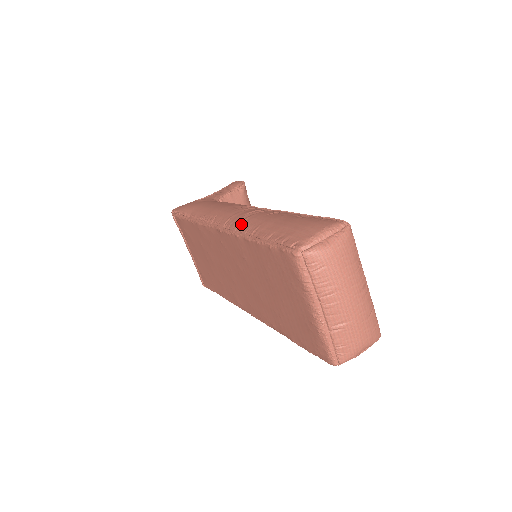
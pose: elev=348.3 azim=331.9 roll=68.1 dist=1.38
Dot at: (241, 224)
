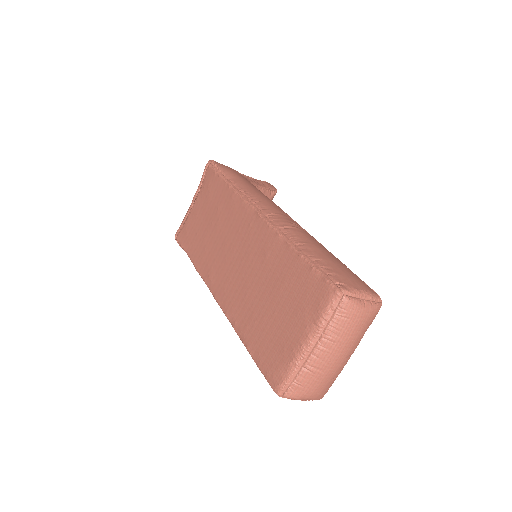
Dot at: (287, 228)
